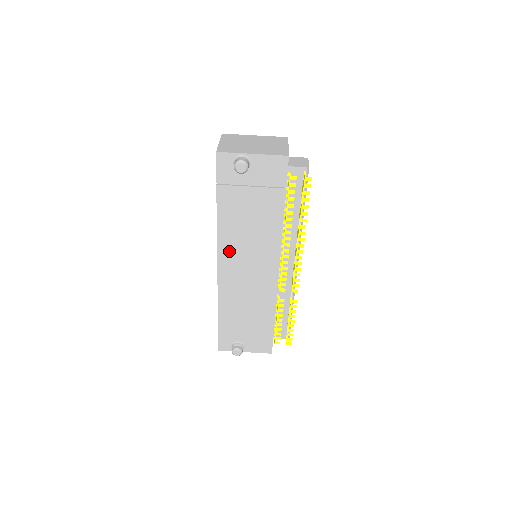
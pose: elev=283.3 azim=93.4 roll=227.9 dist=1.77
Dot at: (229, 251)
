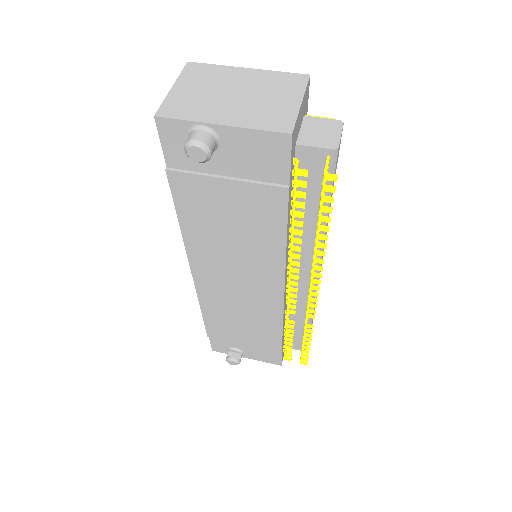
Dot at: (205, 258)
